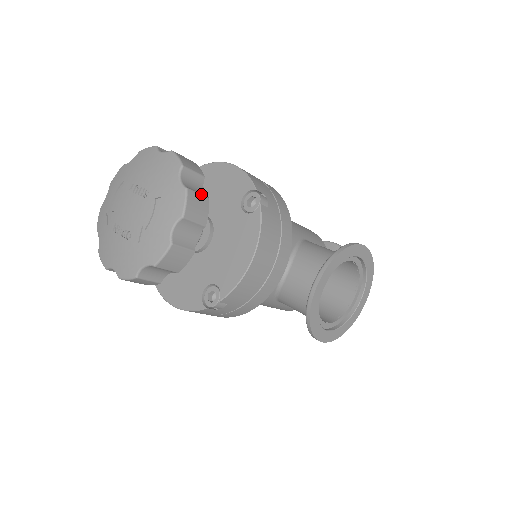
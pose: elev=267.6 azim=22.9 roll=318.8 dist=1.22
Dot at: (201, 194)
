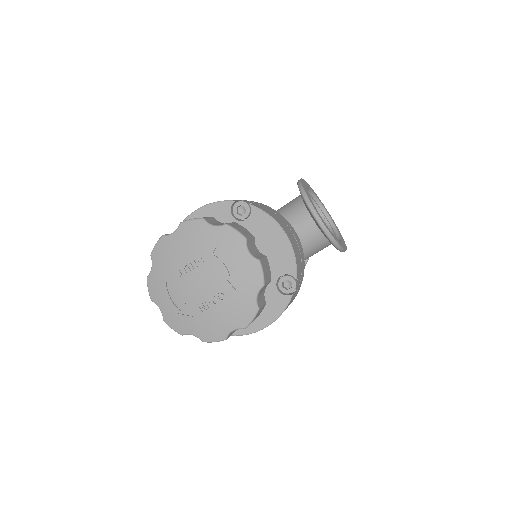
Dot at: (231, 223)
